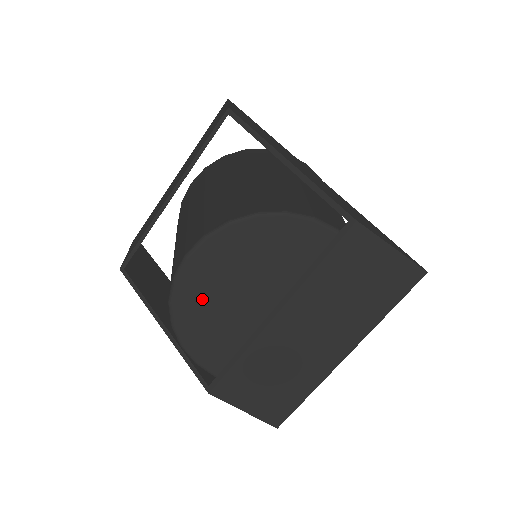
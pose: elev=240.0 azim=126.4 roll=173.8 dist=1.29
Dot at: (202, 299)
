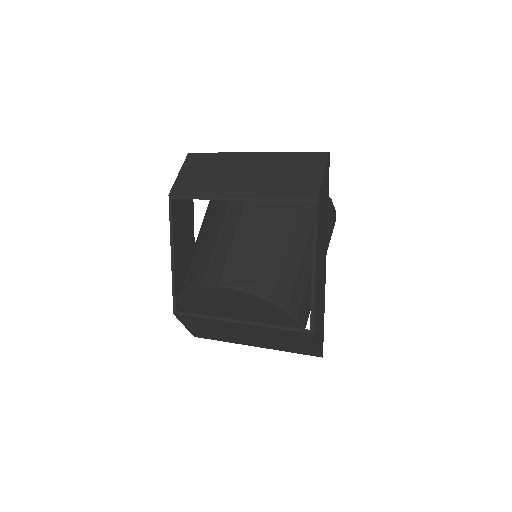
Dot at: (209, 297)
